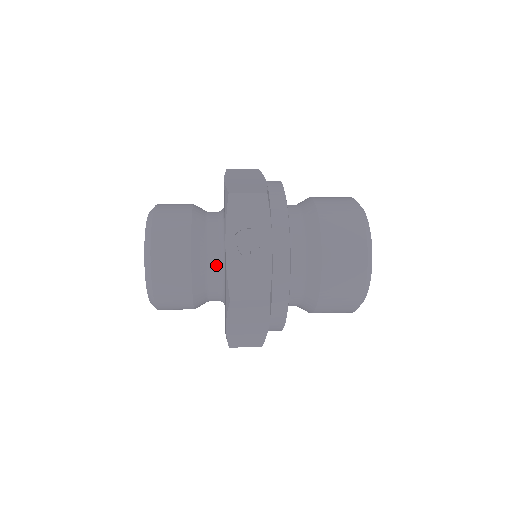
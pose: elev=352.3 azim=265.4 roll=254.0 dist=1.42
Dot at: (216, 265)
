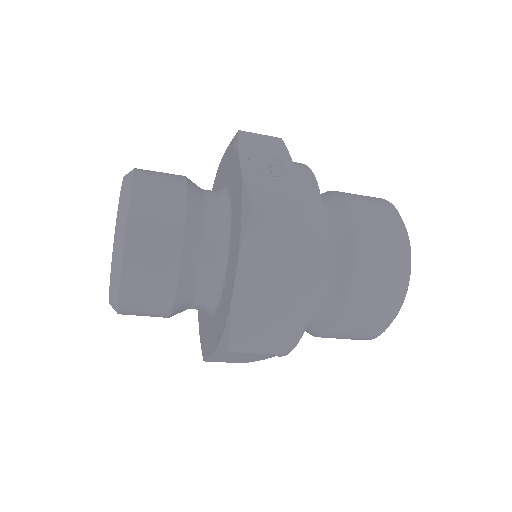
Dot at: (217, 216)
